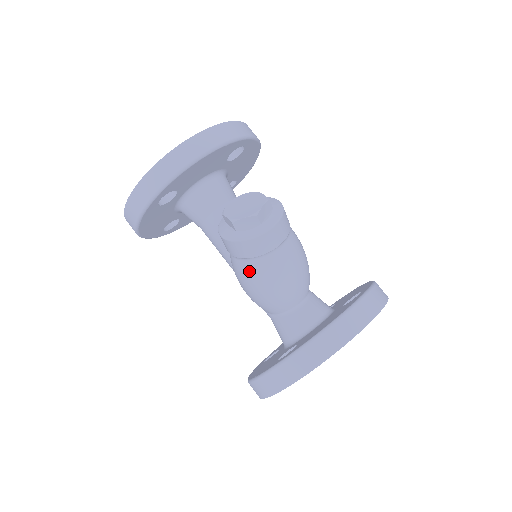
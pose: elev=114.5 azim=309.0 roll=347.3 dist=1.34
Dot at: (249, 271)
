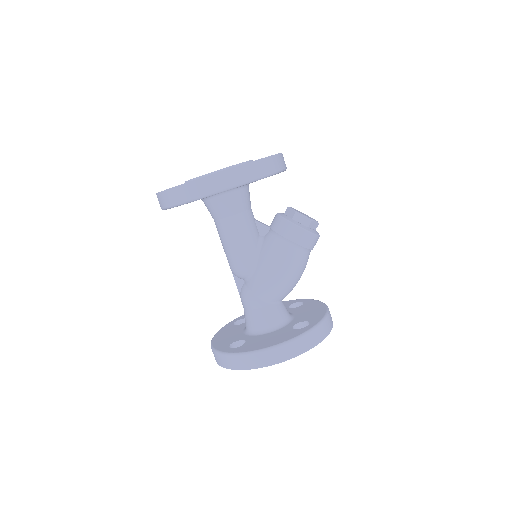
Dot at: (299, 258)
